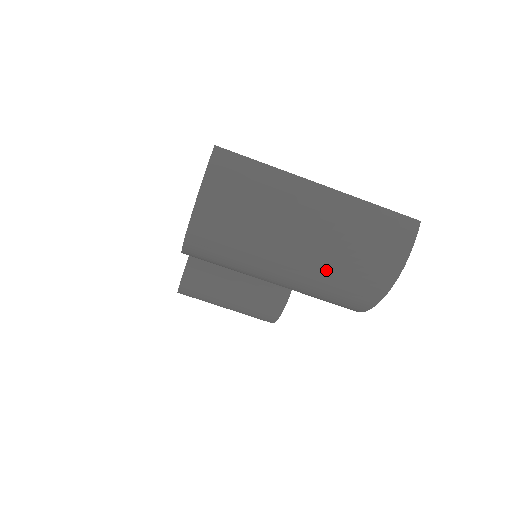
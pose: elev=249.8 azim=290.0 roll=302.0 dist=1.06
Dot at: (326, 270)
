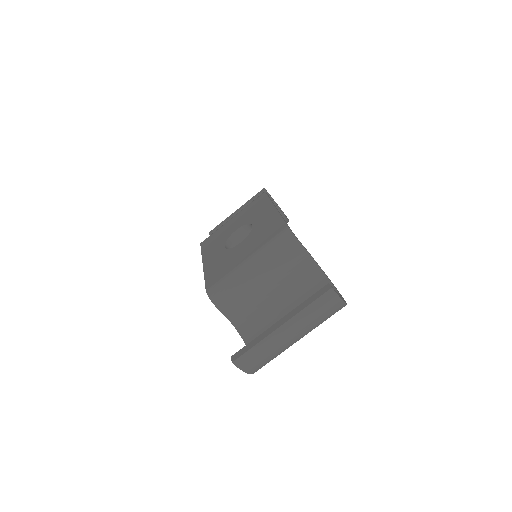
Dot at: occluded
